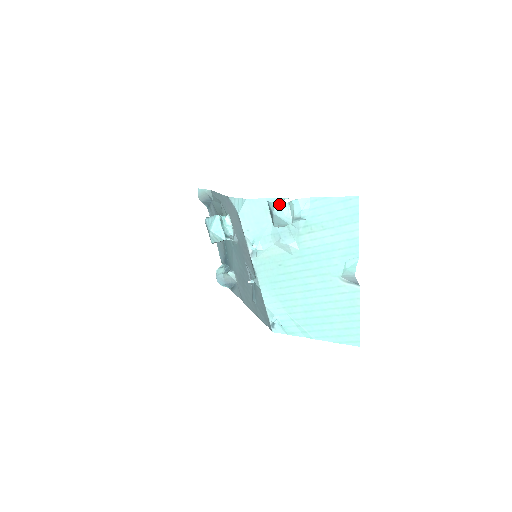
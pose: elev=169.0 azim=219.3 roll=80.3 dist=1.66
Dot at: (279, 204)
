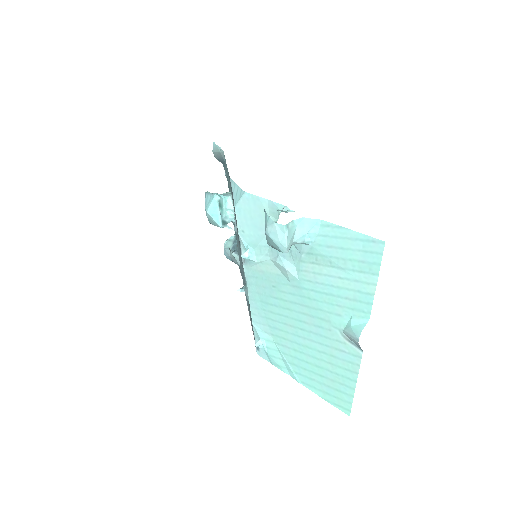
Dot at: (273, 223)
